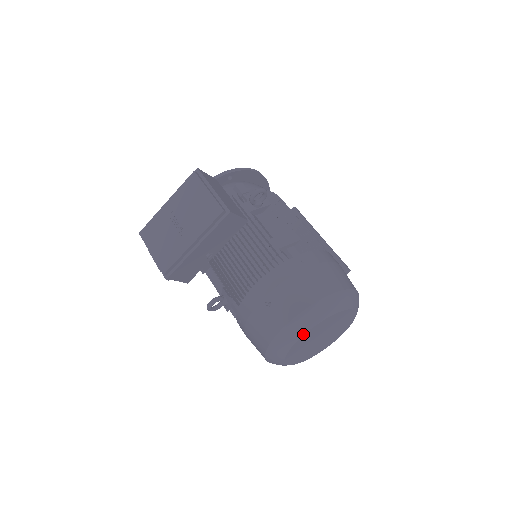
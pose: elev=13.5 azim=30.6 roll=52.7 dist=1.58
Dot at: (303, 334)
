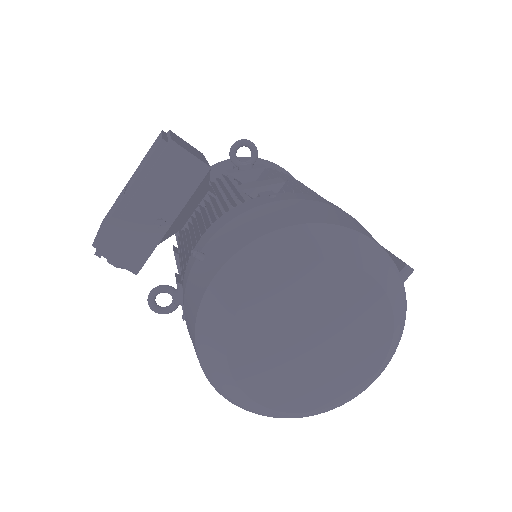
Dot at: (244, 297)
